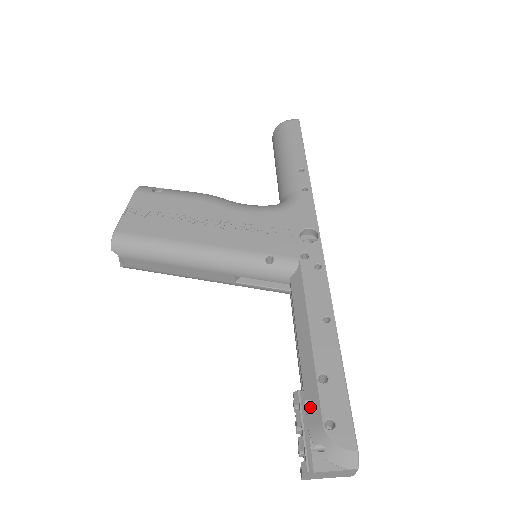
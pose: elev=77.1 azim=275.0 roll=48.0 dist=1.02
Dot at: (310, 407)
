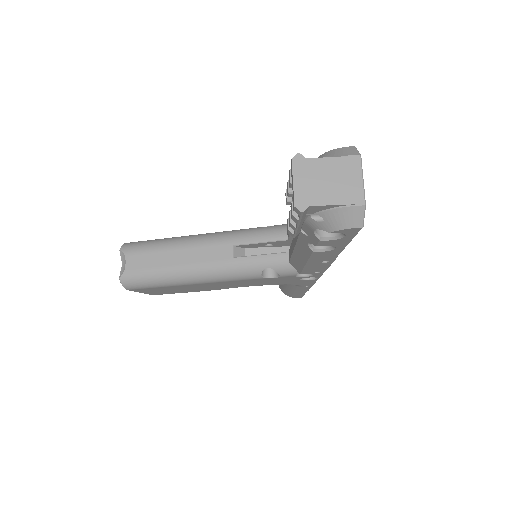
Dot at: occluded
